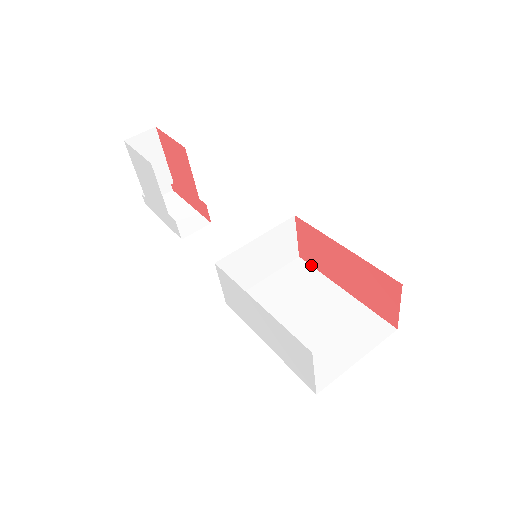
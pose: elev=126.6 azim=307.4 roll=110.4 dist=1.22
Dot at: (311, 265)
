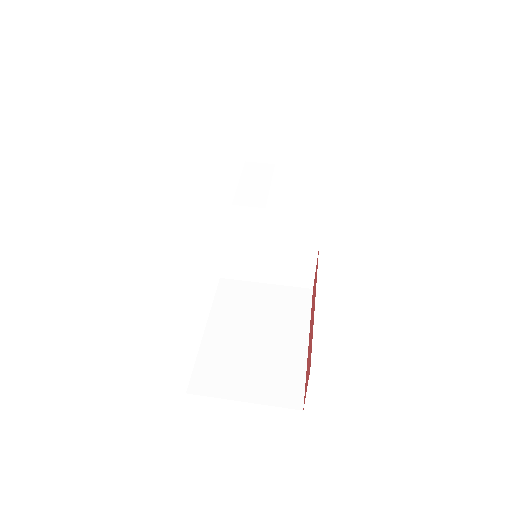
Dot at: occluded
